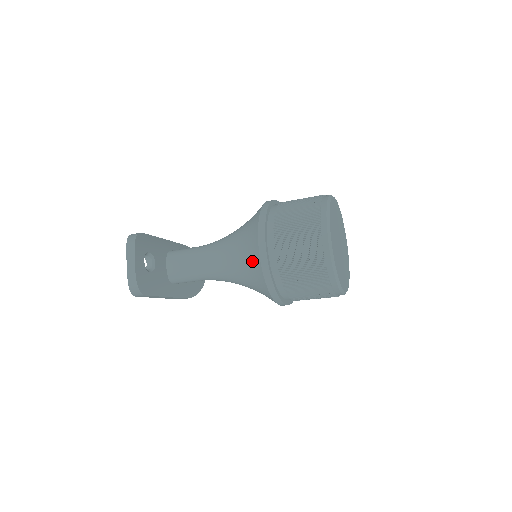
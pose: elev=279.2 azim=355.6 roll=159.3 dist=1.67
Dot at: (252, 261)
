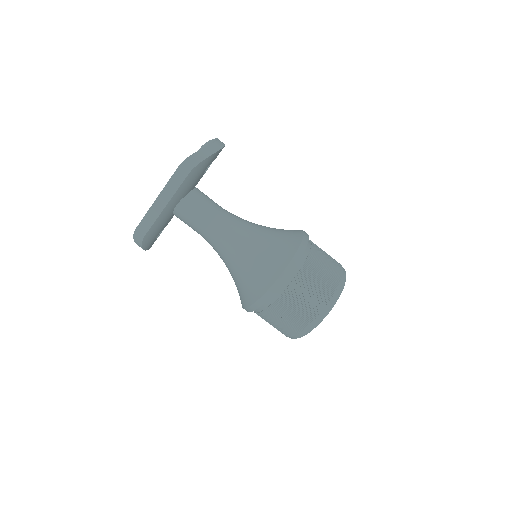
Dot at: (288, 240)
